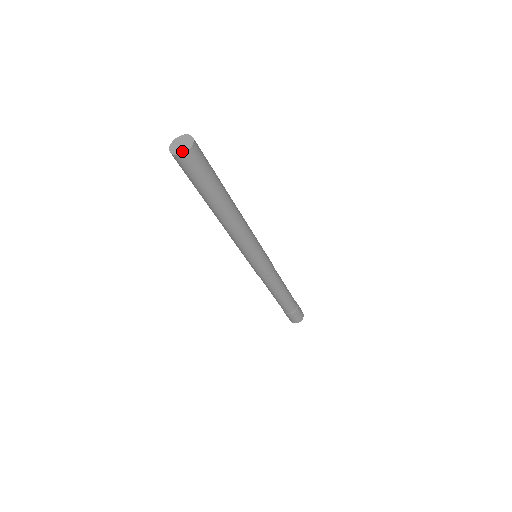
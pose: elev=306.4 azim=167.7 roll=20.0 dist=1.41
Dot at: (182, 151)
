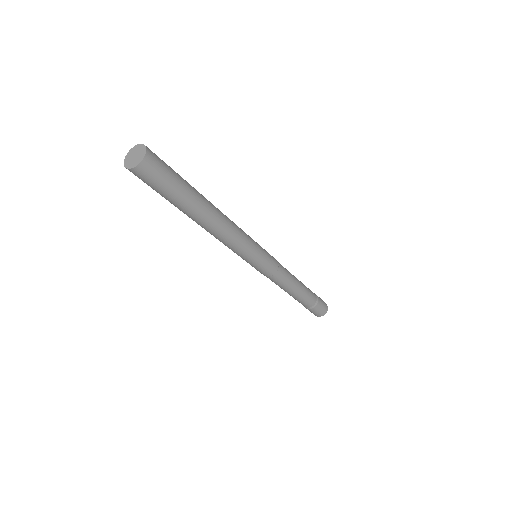
Dot at: (142, 156)
